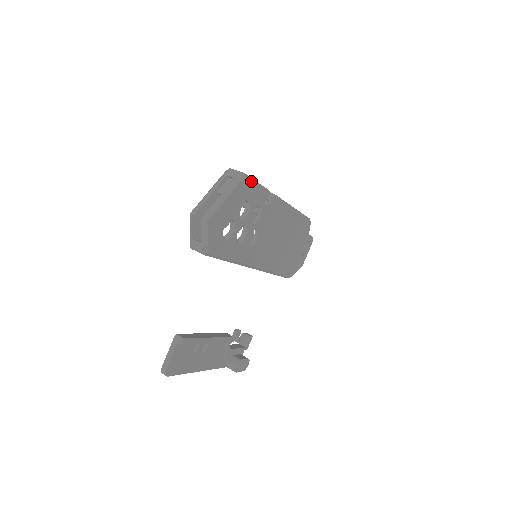
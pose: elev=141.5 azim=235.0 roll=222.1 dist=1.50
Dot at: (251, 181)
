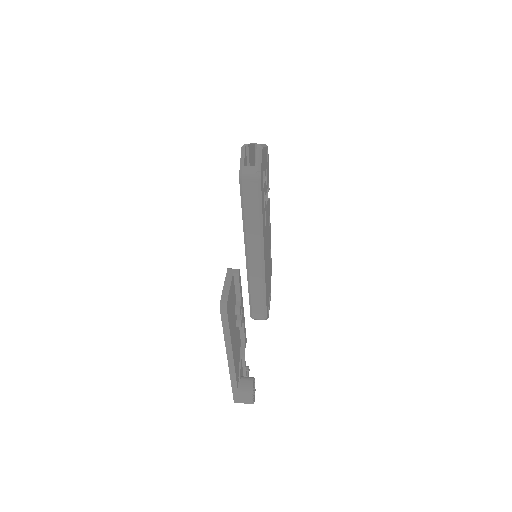
Dot at: (268, 157)
